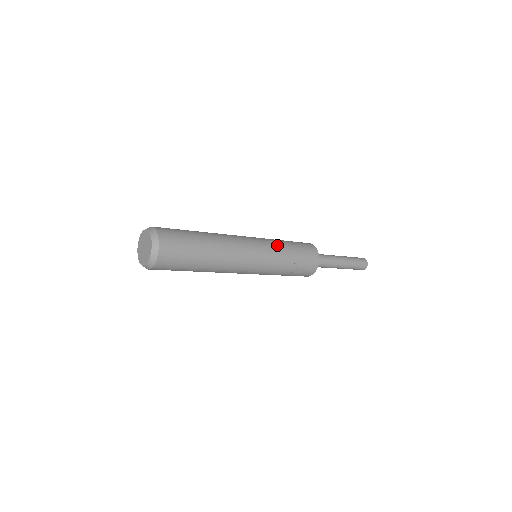
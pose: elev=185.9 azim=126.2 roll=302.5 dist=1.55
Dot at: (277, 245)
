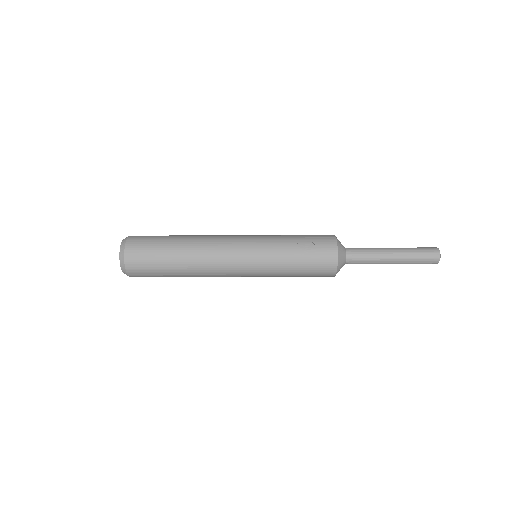
Dot at: (273, 235)
